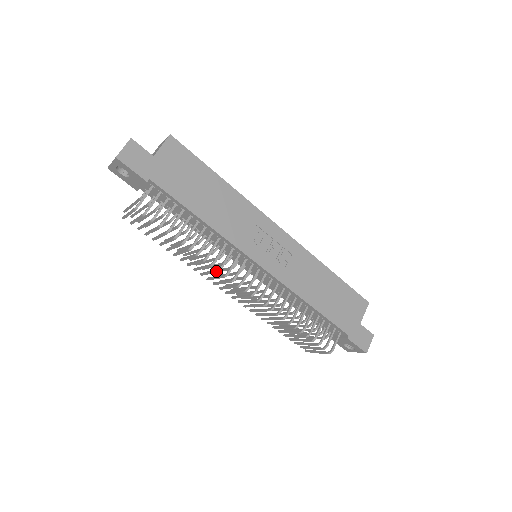
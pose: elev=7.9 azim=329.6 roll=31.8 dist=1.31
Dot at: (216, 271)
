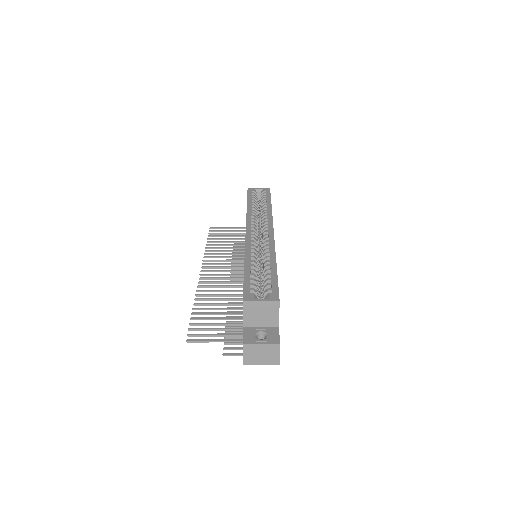
Dot at: occluded
